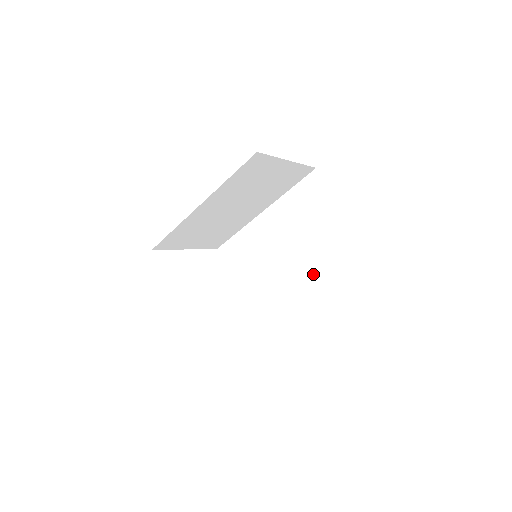
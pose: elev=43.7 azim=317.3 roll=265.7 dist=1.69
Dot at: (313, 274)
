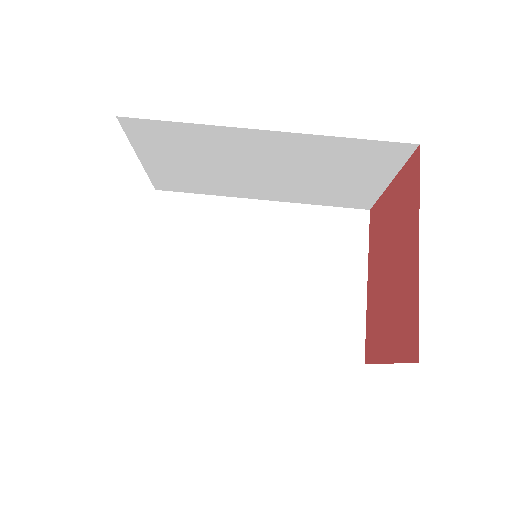
Dot at: (280, 325)
